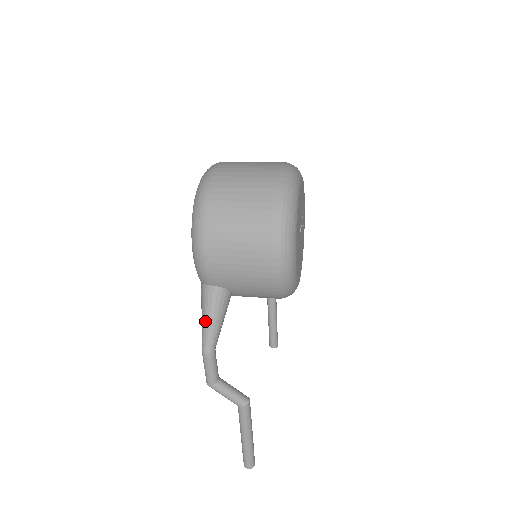
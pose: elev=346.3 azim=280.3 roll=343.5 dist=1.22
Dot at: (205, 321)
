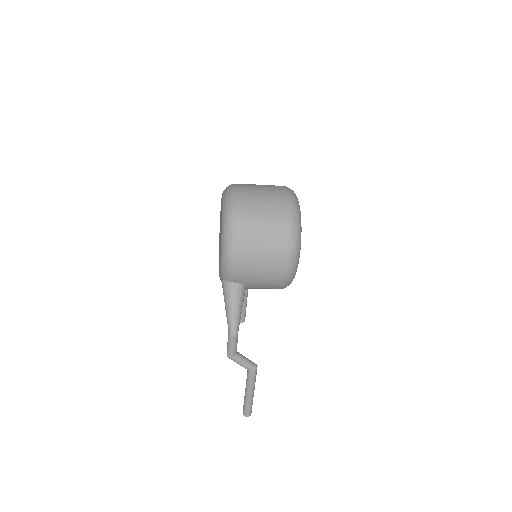
Dot at: (231, 310)
